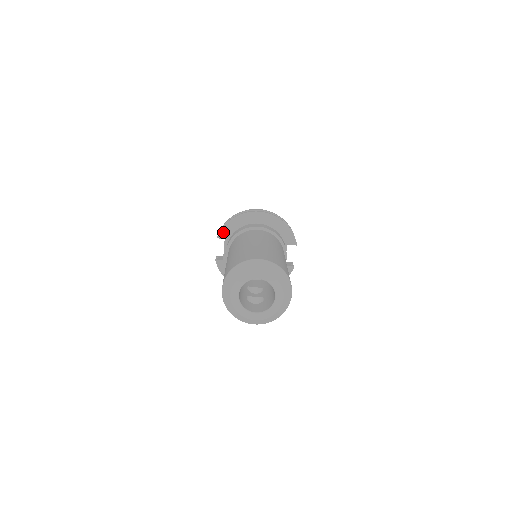
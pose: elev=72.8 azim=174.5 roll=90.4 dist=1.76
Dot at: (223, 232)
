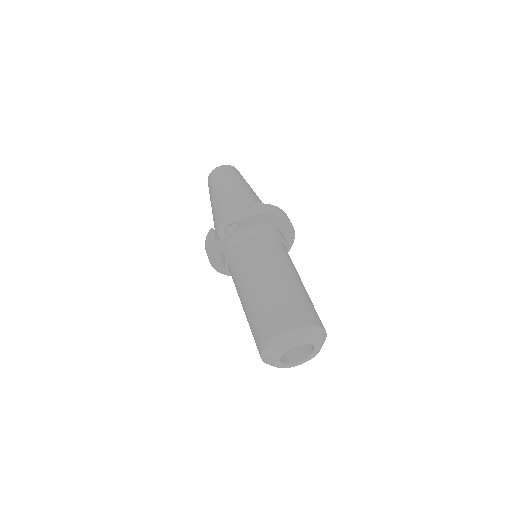
Dot at: (243, 220)
